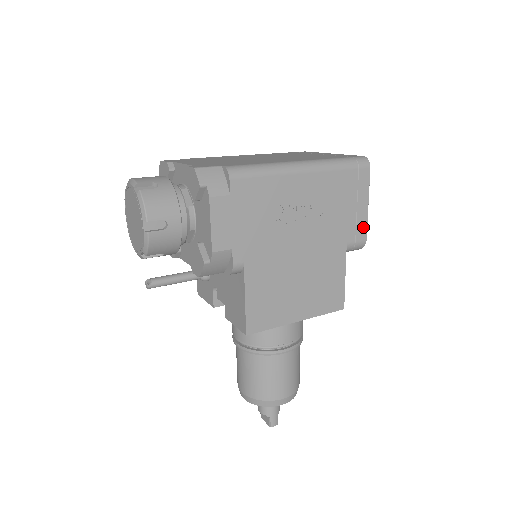
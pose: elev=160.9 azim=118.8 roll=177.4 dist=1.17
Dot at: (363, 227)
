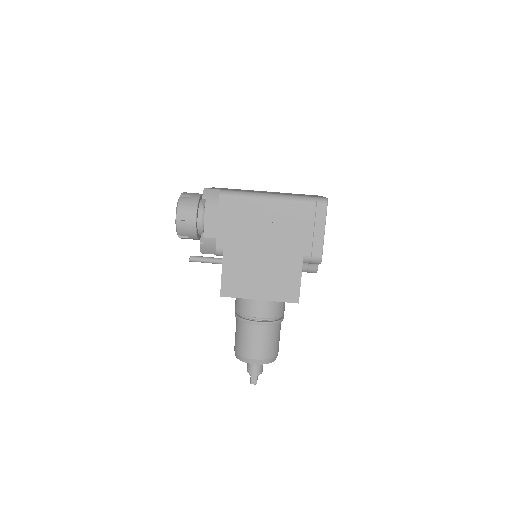
Dot at: (319, 247)
